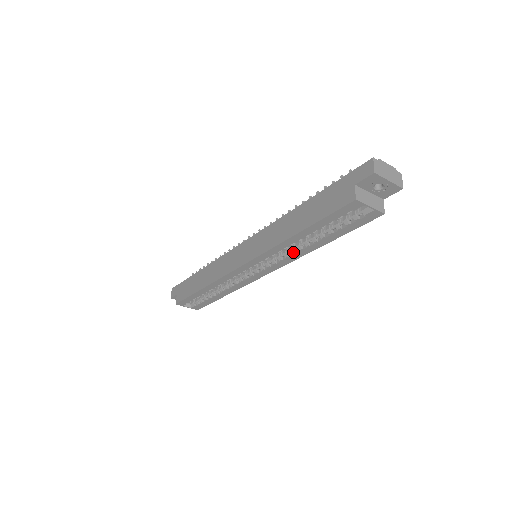
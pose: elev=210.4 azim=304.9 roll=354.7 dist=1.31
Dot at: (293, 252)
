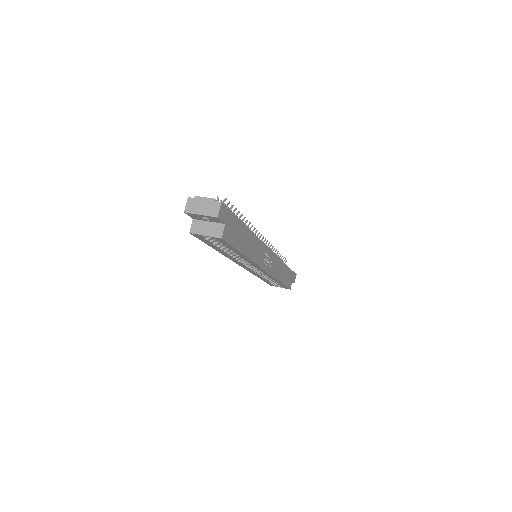
Dot at: (243, 259)
